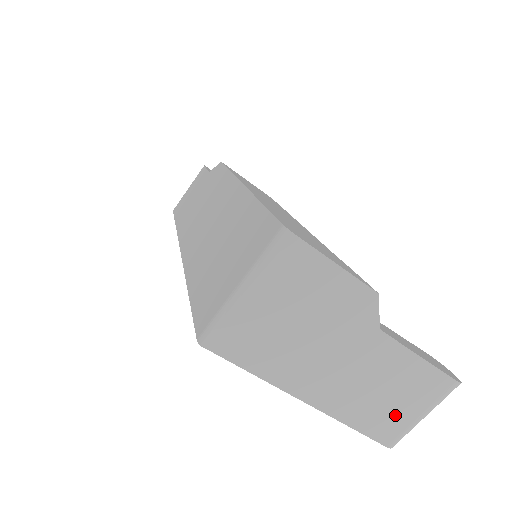
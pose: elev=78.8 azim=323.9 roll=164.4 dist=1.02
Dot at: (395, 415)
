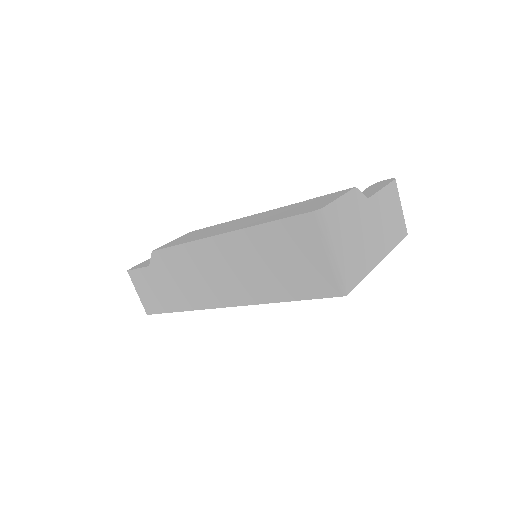
Dot at: (398, 220)
